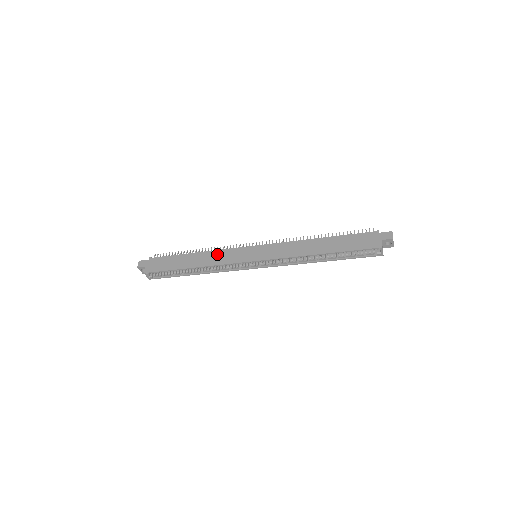
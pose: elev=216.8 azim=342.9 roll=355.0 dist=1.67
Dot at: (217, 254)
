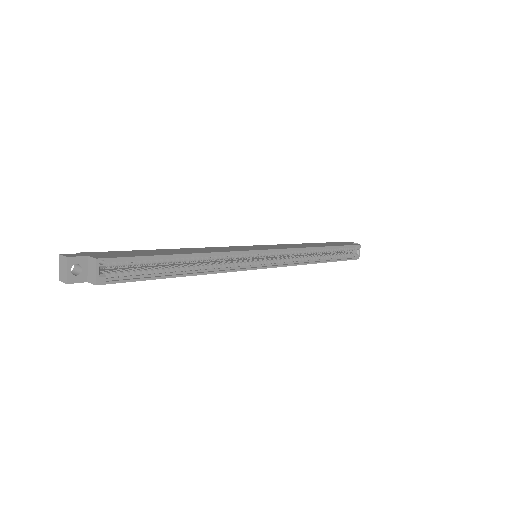
Dot at: (209, 248)
